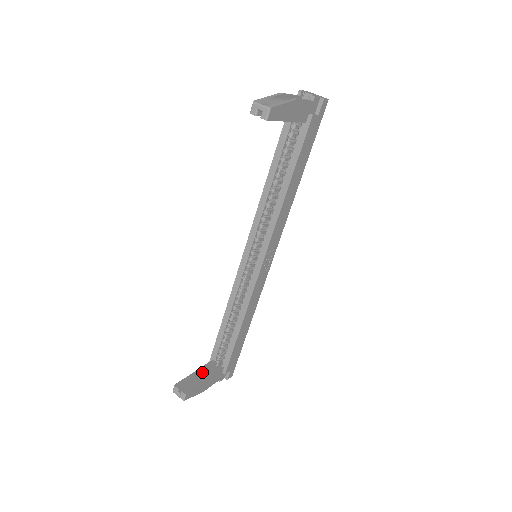
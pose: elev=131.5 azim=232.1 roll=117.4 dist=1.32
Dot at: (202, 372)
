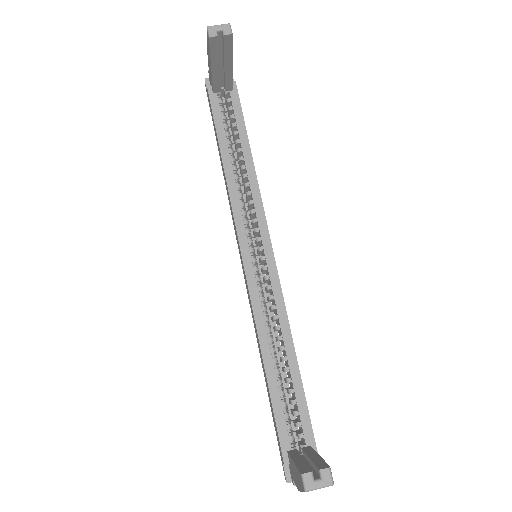
Dot at: (301, 457)
